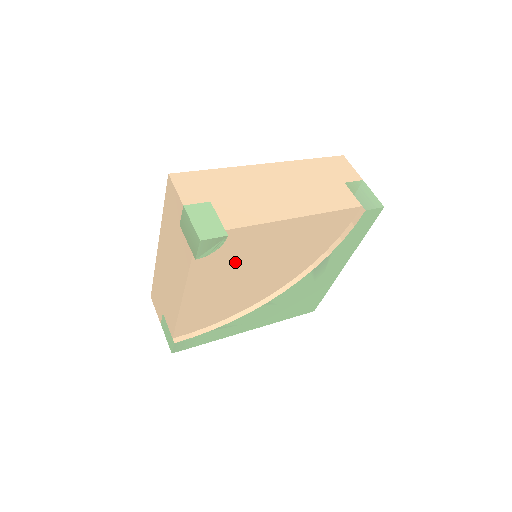
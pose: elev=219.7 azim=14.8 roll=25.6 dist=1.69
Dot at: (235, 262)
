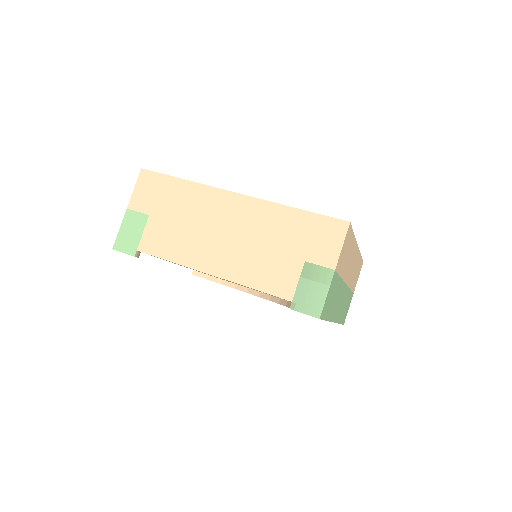
Dot at: occluded
